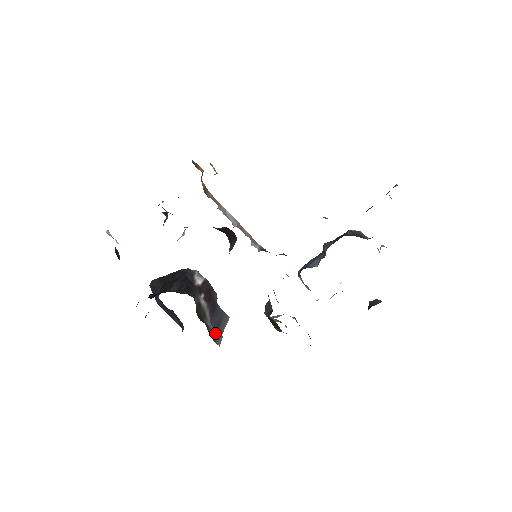
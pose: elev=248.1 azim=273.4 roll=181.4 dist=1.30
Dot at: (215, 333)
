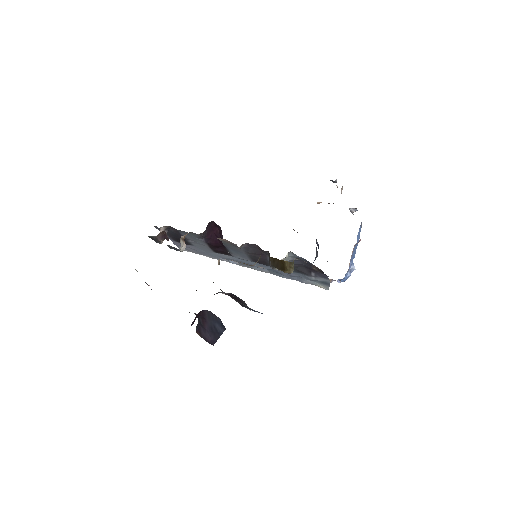
Dot at: occluded
